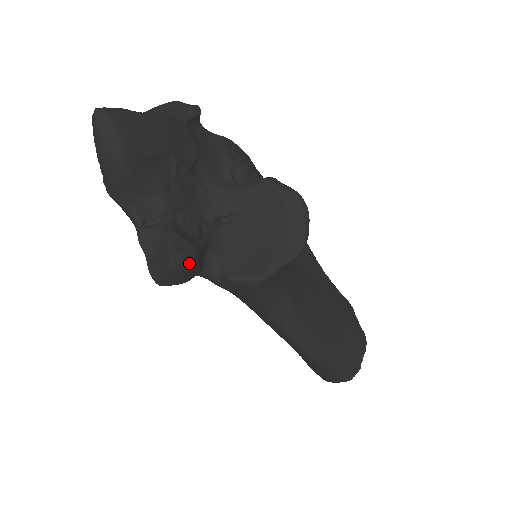
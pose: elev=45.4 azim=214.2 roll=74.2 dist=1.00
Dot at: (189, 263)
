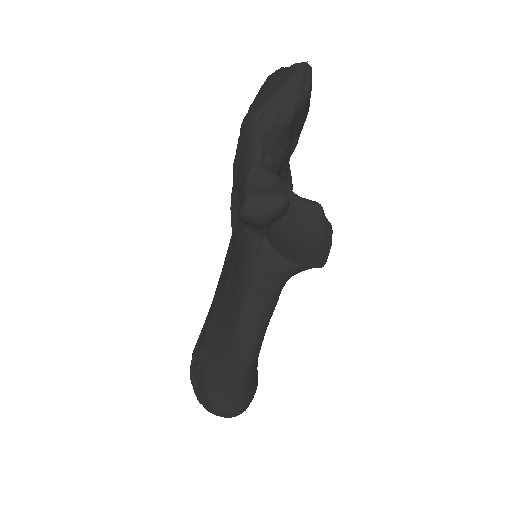
Dot at: (286, 212)
